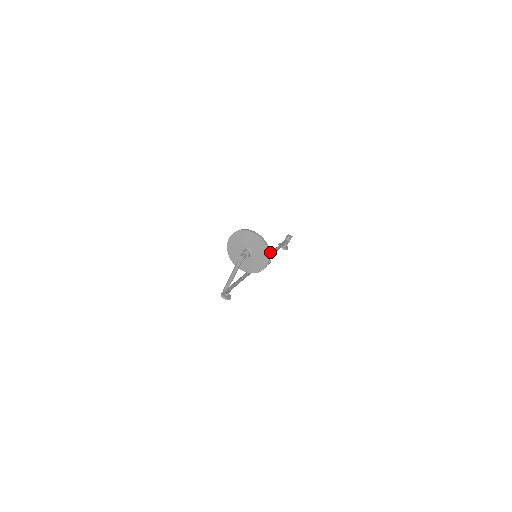
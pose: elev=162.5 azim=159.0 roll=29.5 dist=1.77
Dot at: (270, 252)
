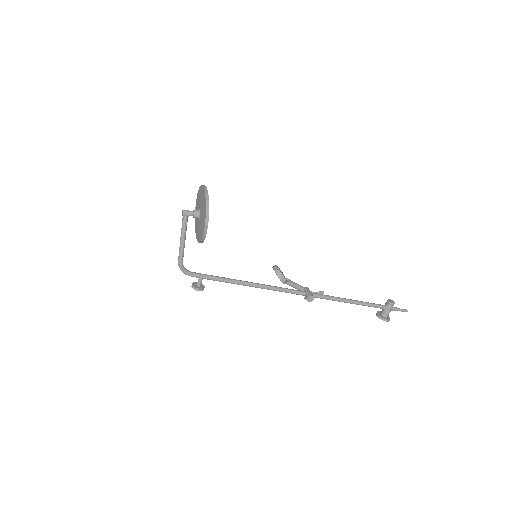
Dot at: (330, 296)
